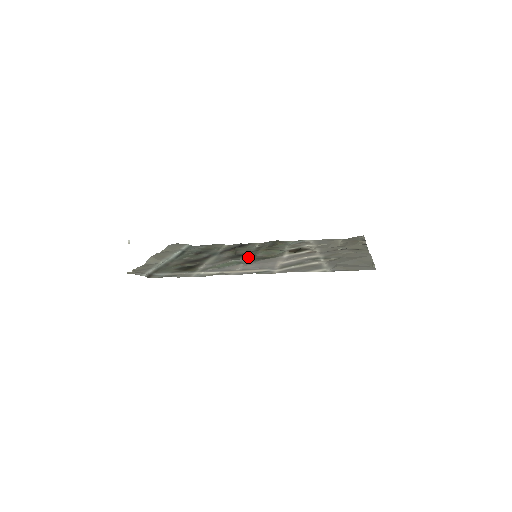
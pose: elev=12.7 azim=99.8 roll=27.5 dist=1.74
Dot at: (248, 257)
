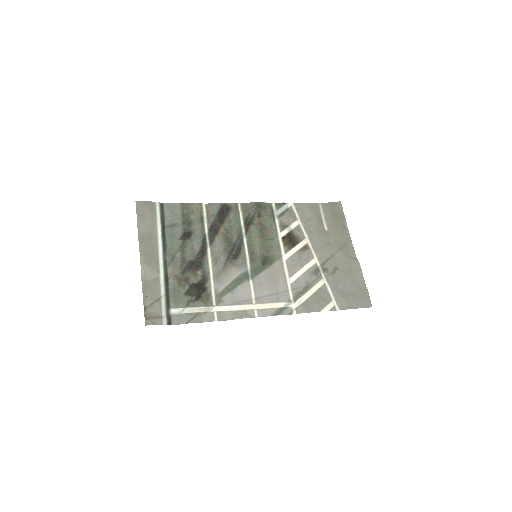
Dot at: (248, 258)
